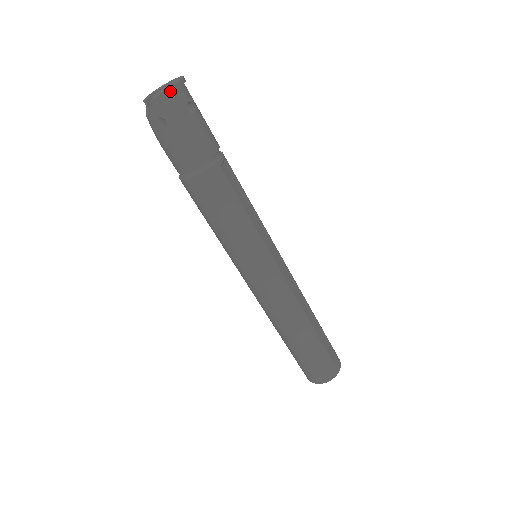
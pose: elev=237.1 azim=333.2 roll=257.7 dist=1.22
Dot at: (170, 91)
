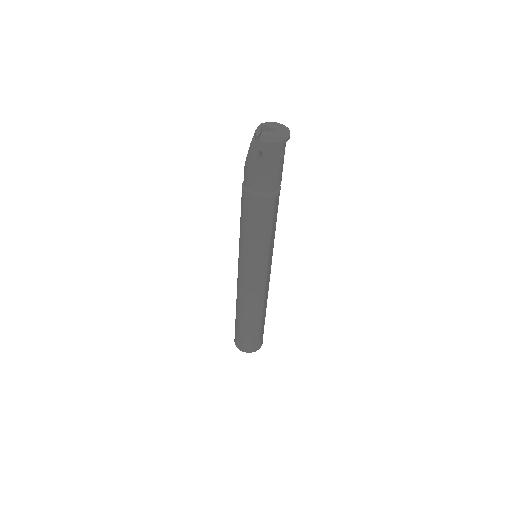
Dot at: (279, 143)
